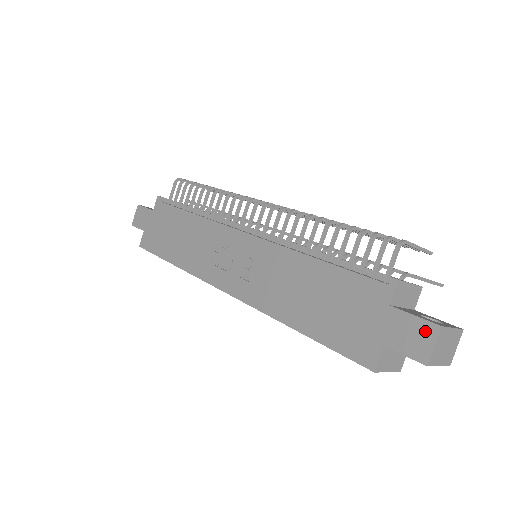
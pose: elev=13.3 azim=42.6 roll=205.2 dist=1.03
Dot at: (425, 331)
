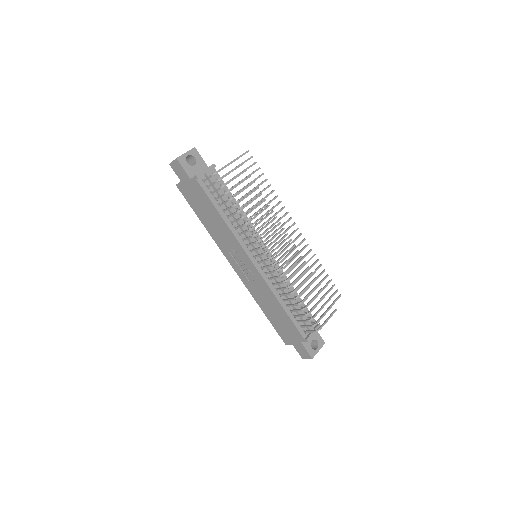
Dot at: (307, 355)
